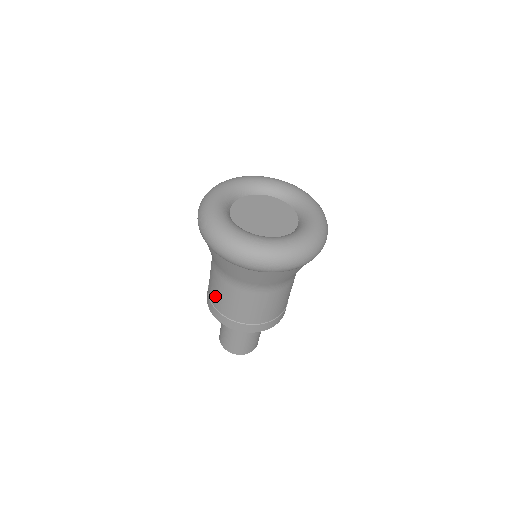
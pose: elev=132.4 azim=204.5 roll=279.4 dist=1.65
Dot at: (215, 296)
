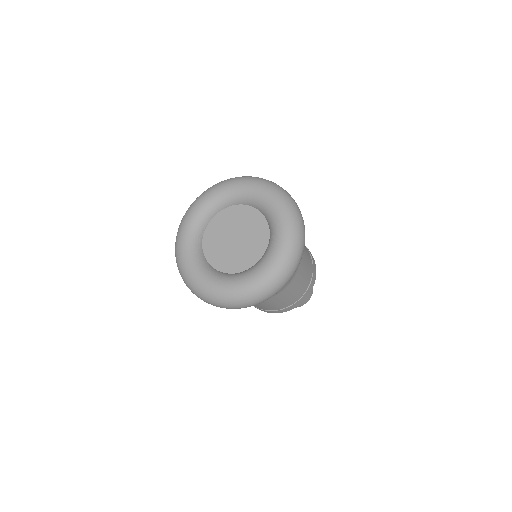
Dot at: occluded
